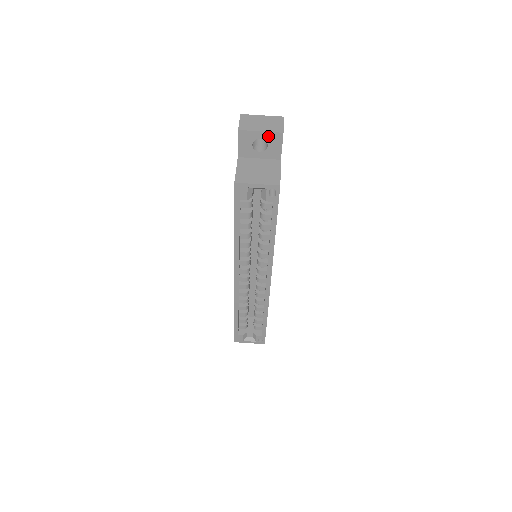
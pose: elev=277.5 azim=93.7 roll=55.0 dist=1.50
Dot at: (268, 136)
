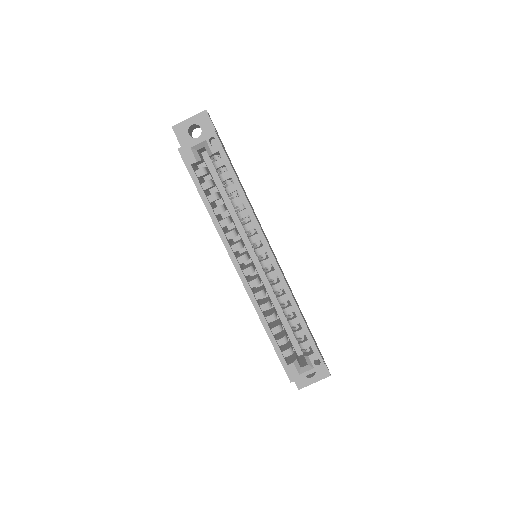
Dot at: (196, 119)
